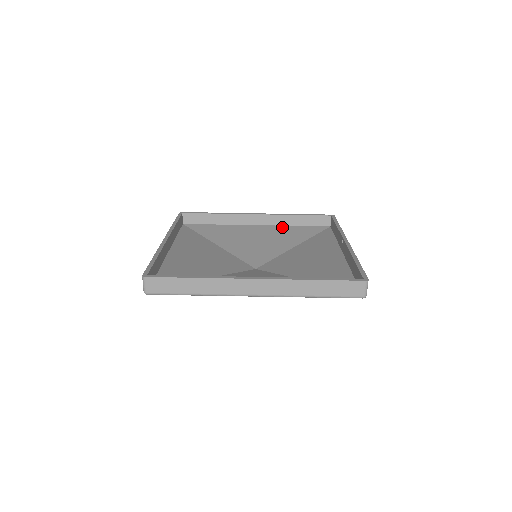
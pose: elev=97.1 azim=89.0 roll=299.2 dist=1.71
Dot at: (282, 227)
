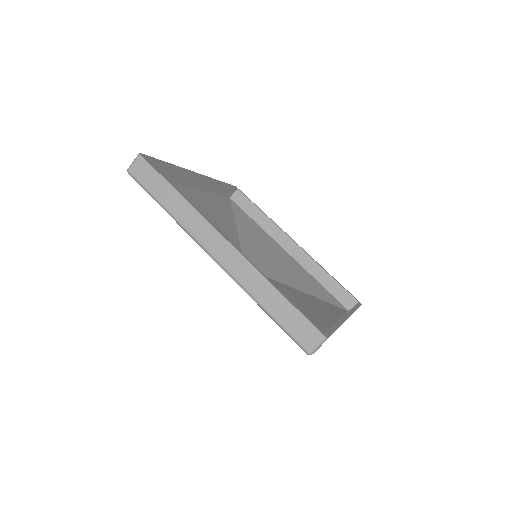
Dot at: (306, 272)
